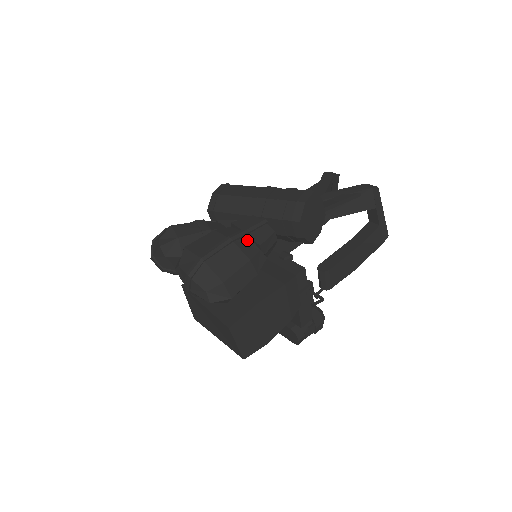
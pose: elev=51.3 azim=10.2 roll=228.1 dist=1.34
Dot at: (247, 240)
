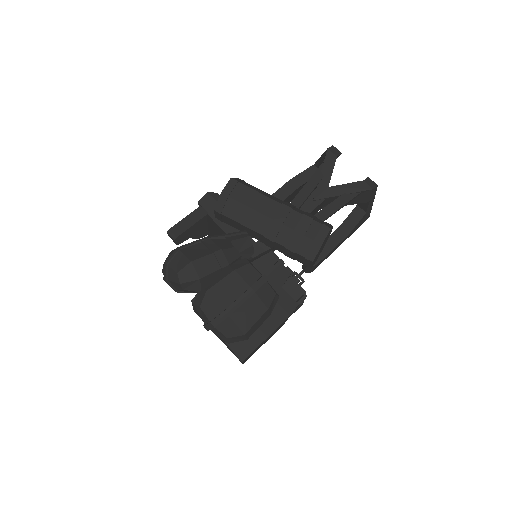
Dot at: (266, 286)
